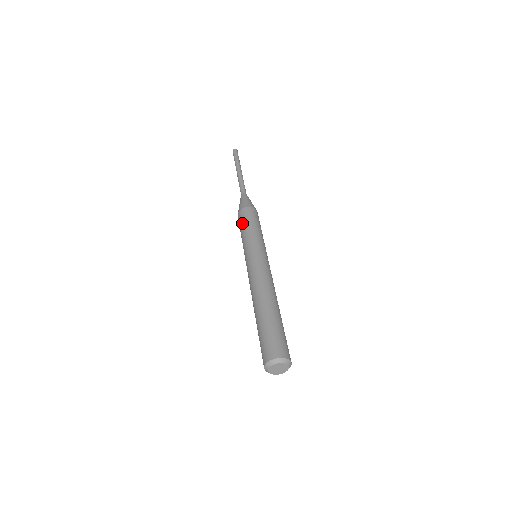
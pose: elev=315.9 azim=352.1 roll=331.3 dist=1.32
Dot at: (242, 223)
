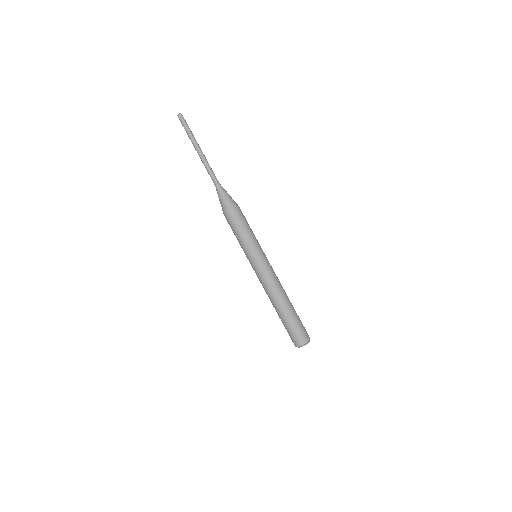
Dot at: (232, 230)
